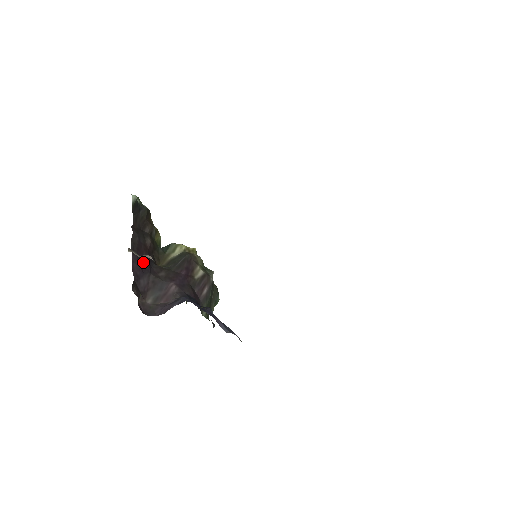
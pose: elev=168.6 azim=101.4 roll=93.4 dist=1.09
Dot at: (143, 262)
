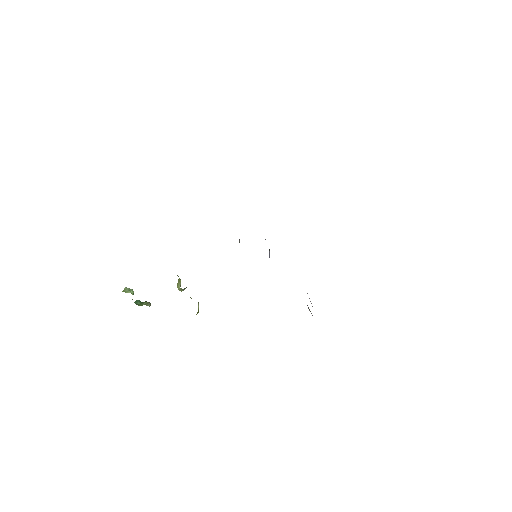
Dot at: occluded
